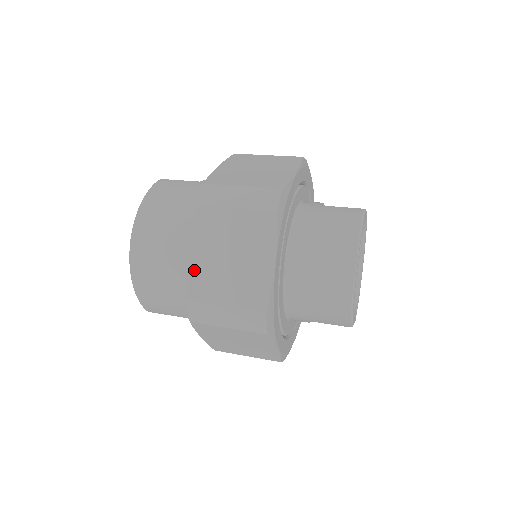
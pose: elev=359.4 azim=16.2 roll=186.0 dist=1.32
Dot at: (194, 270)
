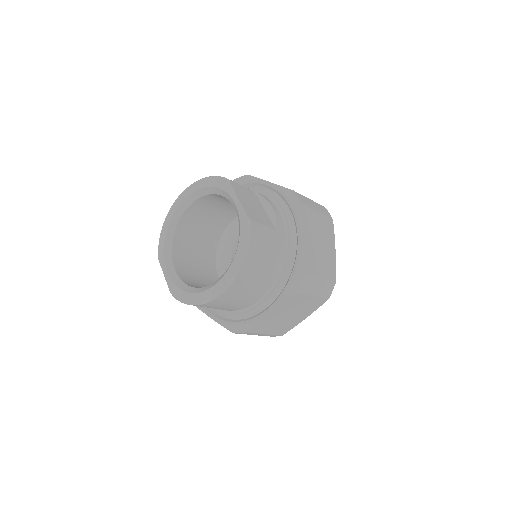
Dot at: (265, 320)
